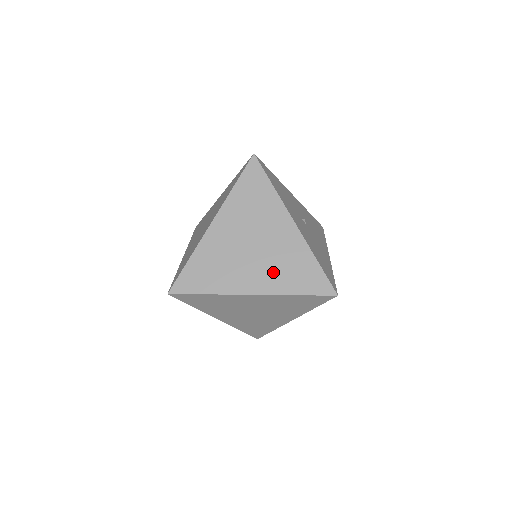
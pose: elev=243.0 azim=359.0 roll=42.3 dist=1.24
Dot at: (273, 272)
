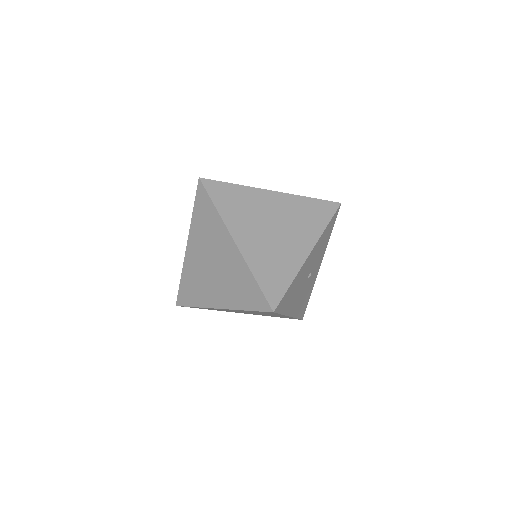
Dot at: (262, 251)
